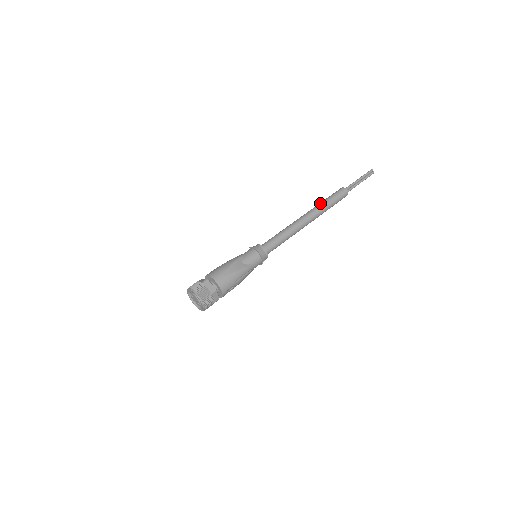
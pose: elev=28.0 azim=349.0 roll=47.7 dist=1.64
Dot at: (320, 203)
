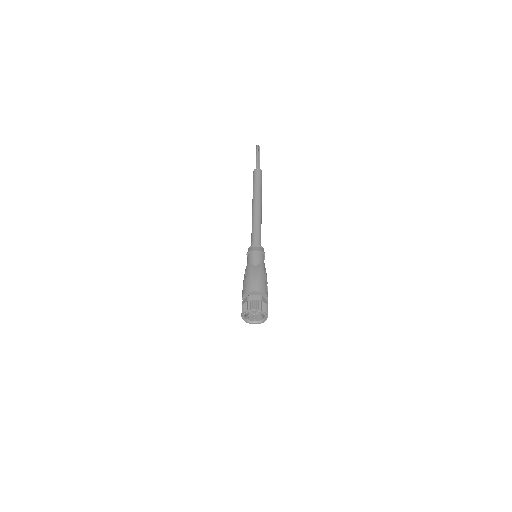
Dot at: (253, 190)
